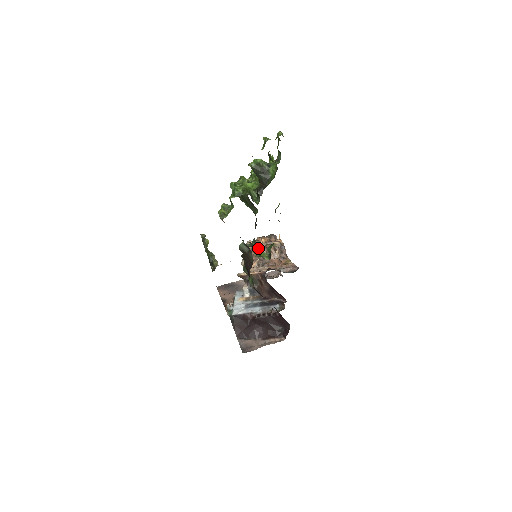
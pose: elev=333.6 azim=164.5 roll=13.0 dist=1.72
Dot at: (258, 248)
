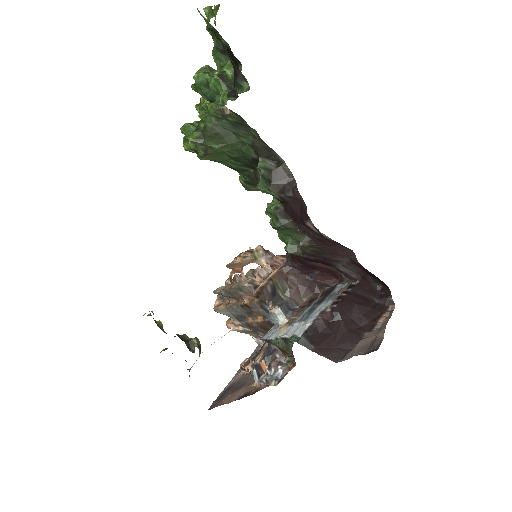
Dot at: occluded
